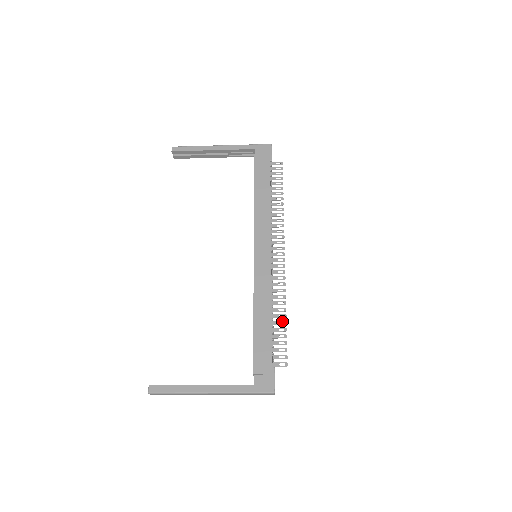
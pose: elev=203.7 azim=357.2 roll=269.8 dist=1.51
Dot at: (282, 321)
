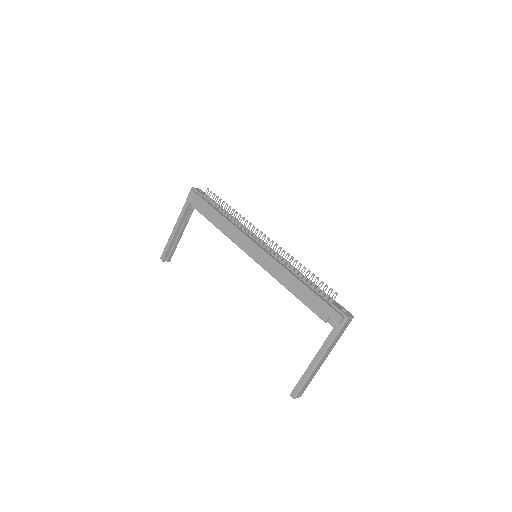
Dot at: (306, 273)
